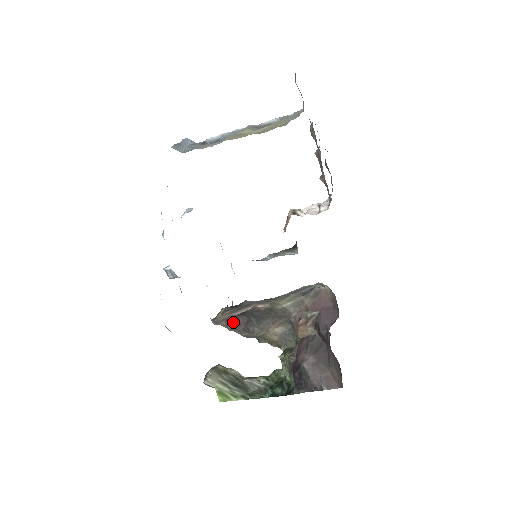
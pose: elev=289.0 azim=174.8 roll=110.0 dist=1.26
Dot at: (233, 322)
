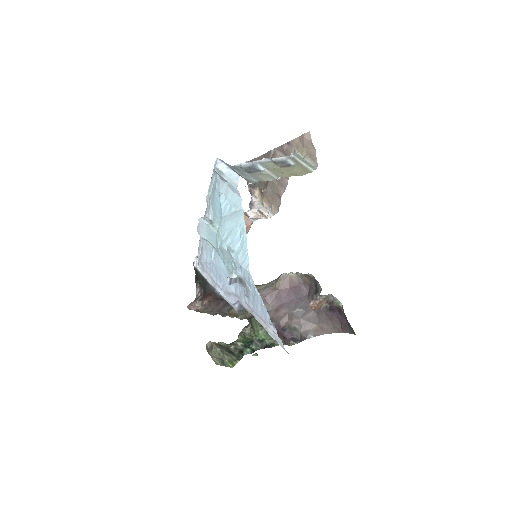
Dot at: (213, 306)
